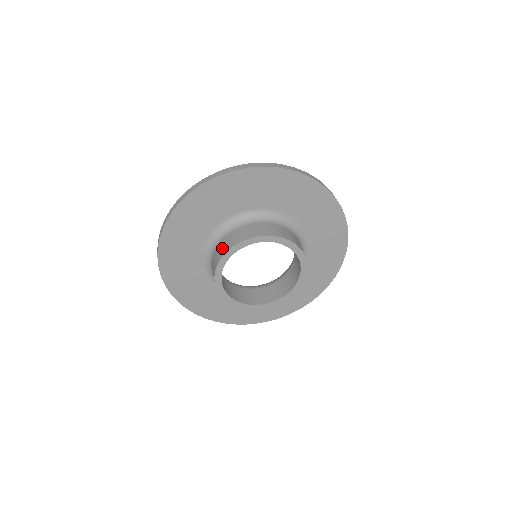
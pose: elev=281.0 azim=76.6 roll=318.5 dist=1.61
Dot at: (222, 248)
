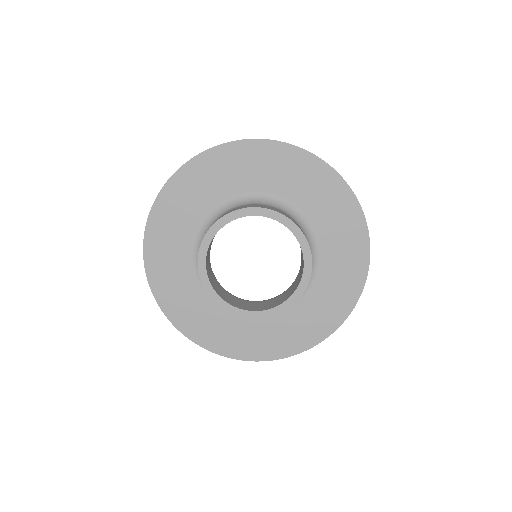
Dot at: (237, 208)
